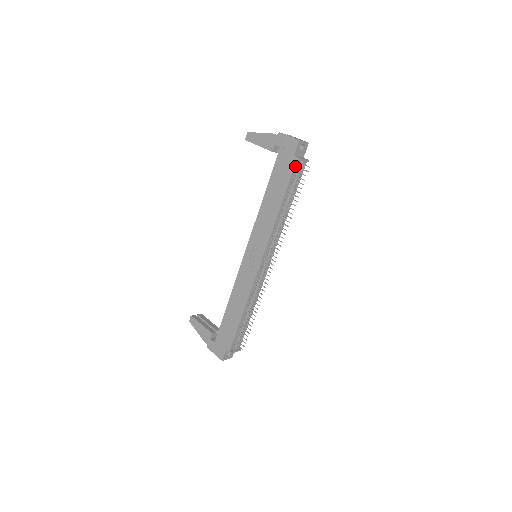
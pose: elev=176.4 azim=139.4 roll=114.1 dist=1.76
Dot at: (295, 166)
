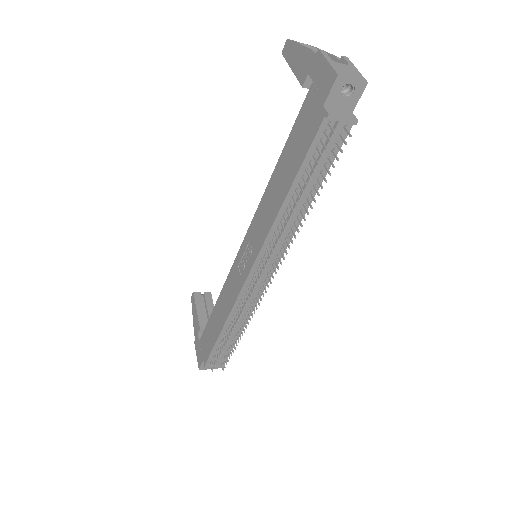
Dot at: (320, 127)
